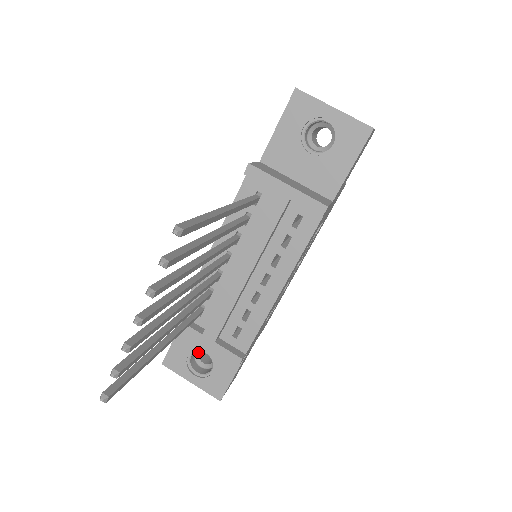
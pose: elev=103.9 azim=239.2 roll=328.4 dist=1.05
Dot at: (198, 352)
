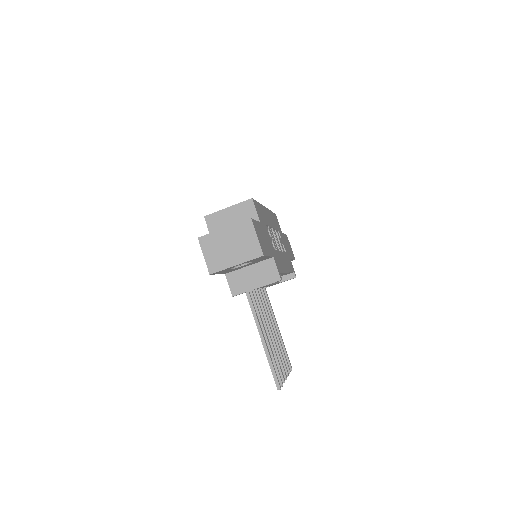
Dot at: occluded
